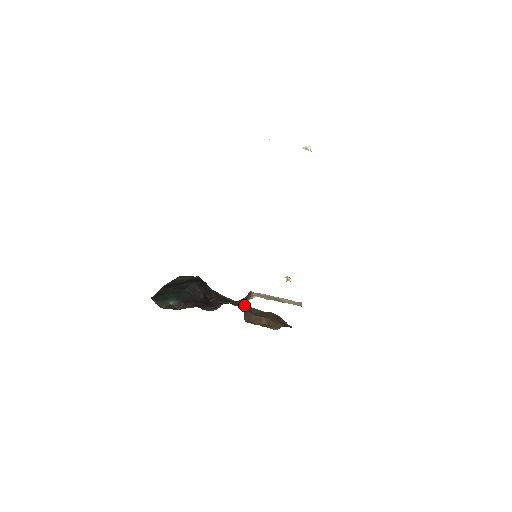
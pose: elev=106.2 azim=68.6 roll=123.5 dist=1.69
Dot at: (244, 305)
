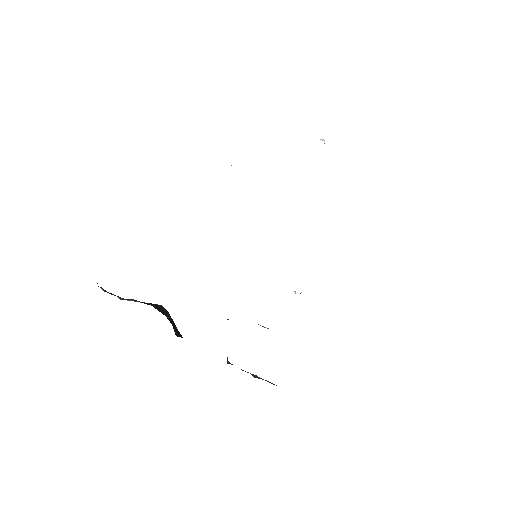
Dot at: occluded
